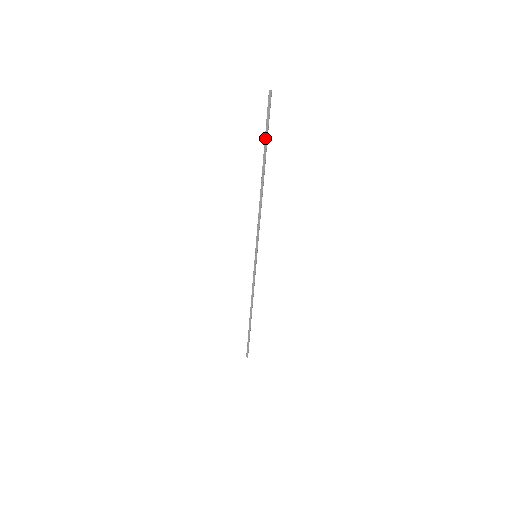
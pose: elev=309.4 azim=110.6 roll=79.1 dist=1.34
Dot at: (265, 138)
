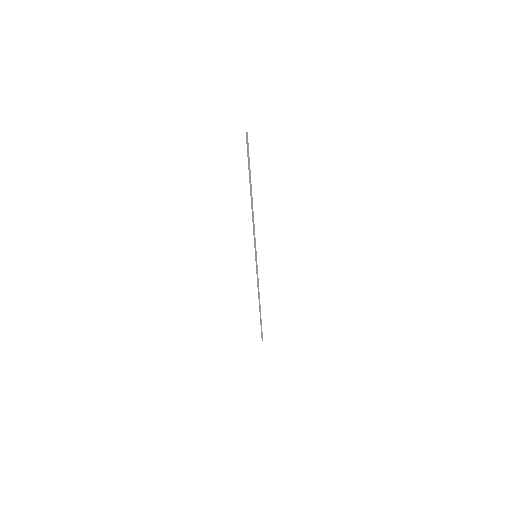
Dot at: (248, 166)
